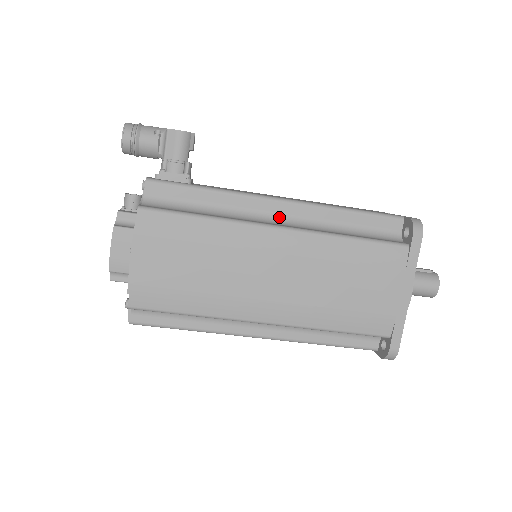
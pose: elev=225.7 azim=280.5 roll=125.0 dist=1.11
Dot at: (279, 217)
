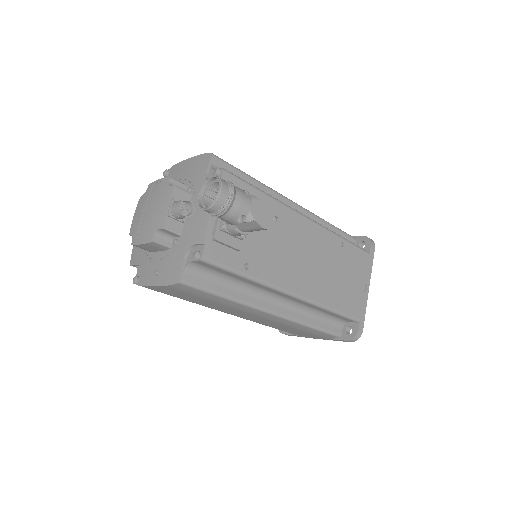
Dot at: (282, 298)
